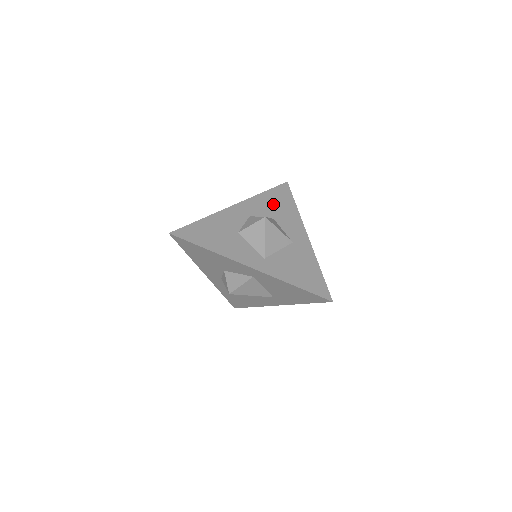
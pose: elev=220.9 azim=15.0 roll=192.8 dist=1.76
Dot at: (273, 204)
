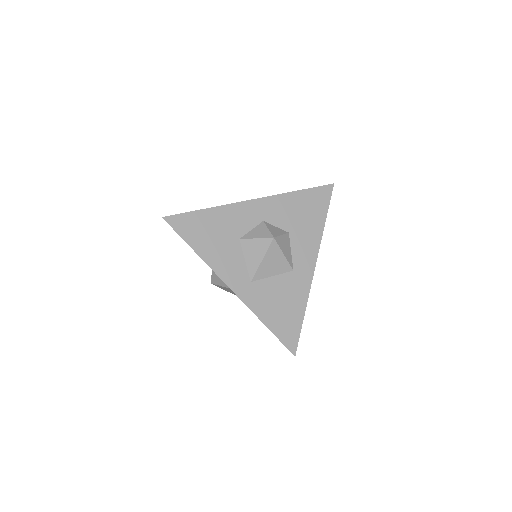
Dot at: (299, 212)
